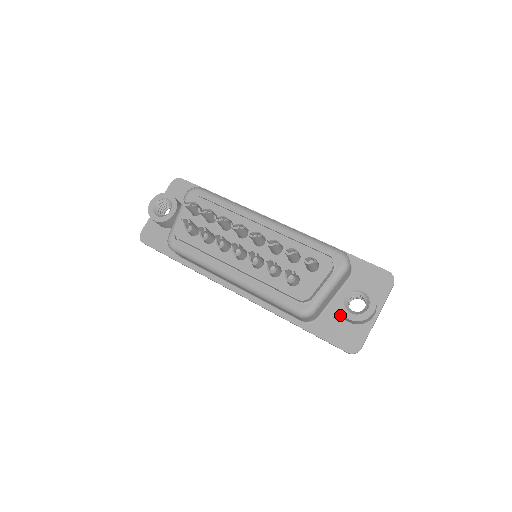
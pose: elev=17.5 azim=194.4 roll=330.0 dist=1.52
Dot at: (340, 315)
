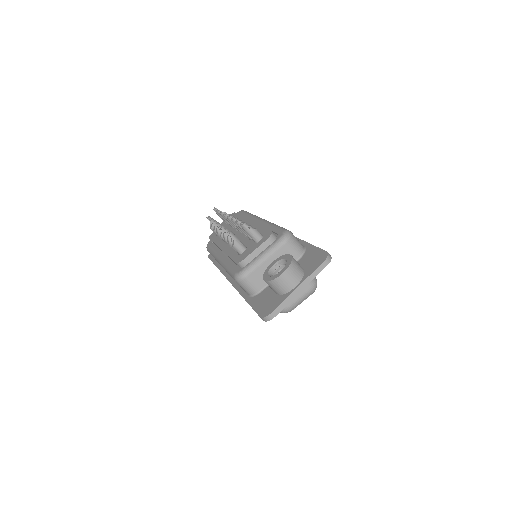
Dot at: occluded
